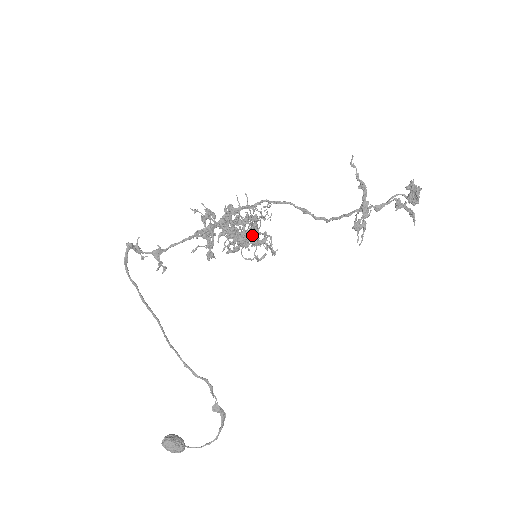
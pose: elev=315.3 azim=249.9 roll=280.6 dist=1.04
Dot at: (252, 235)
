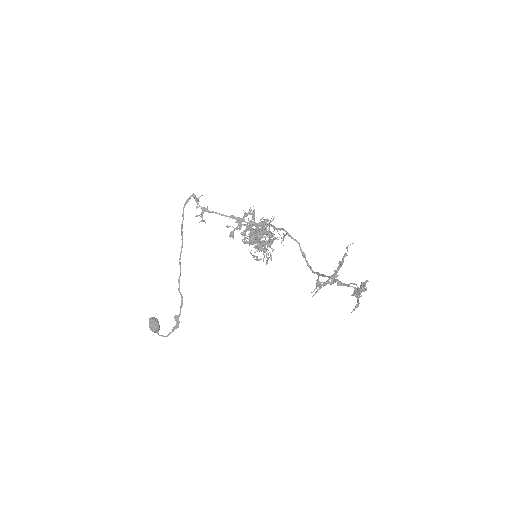
Dot at: (265, 244)
